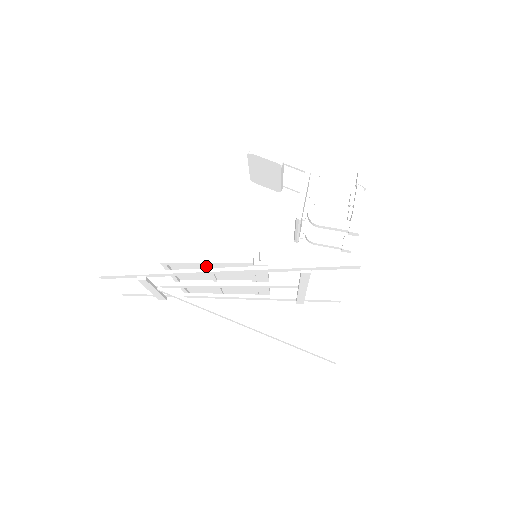
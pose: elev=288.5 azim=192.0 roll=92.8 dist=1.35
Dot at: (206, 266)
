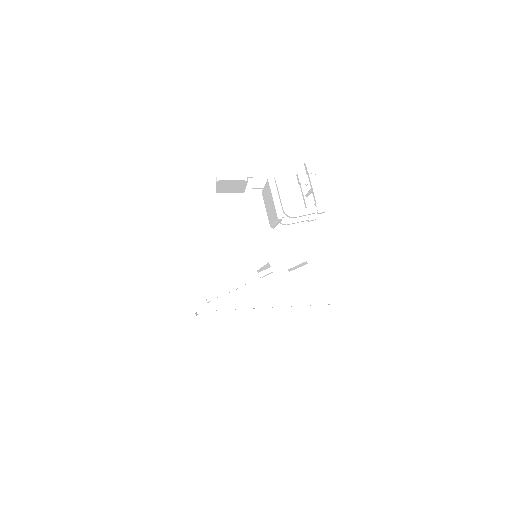
Dot at: occluded
